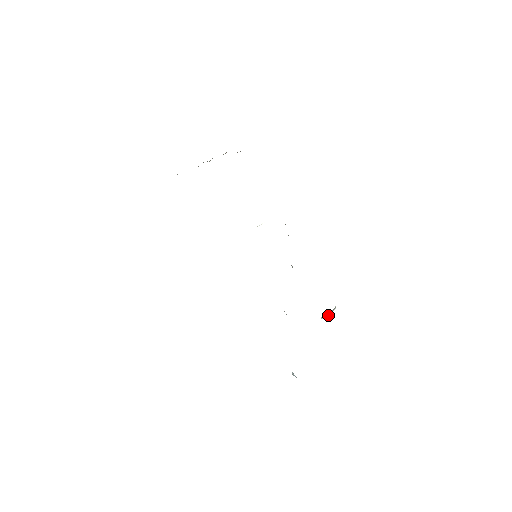
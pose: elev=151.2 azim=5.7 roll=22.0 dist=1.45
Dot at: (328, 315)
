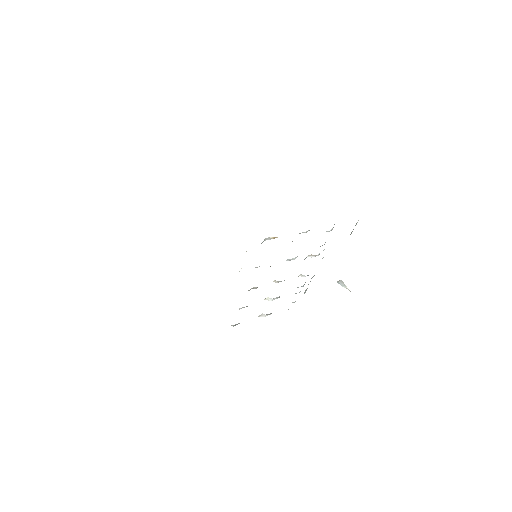
Dot at: occluded
